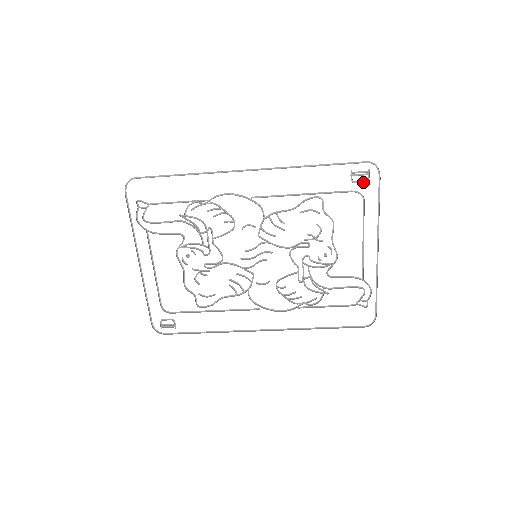
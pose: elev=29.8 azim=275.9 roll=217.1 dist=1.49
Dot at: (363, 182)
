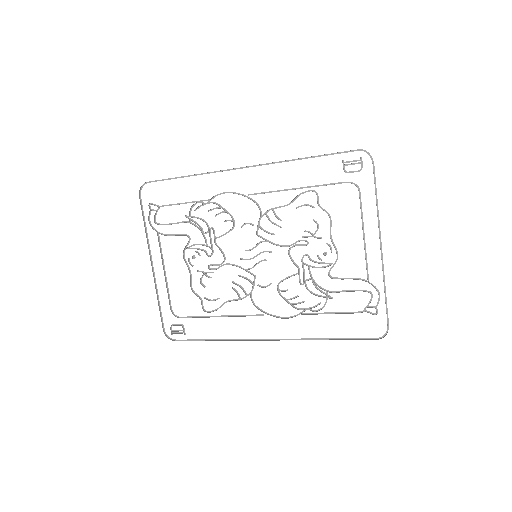
Dot at: occluded
